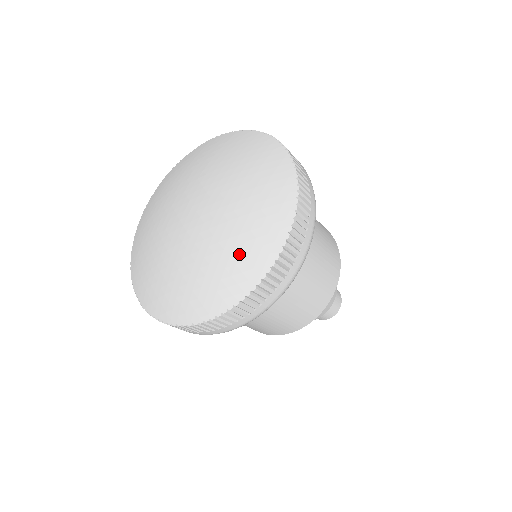
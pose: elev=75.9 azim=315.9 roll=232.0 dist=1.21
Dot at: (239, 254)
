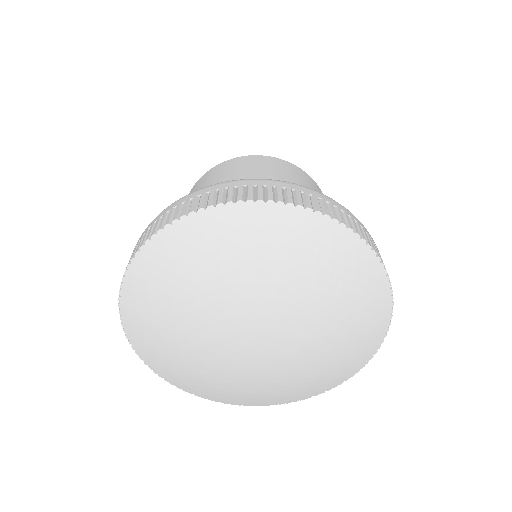
Dot at: (271, 393)
